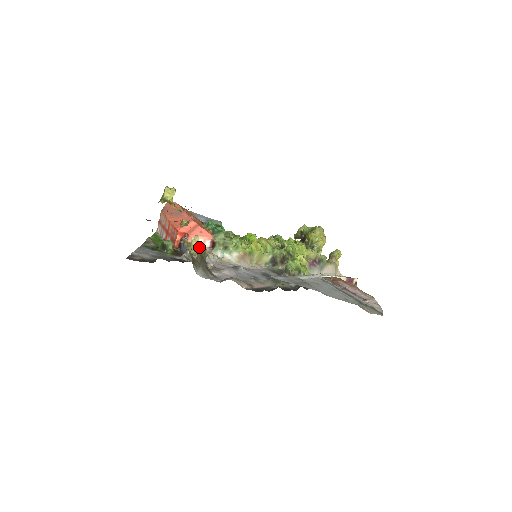
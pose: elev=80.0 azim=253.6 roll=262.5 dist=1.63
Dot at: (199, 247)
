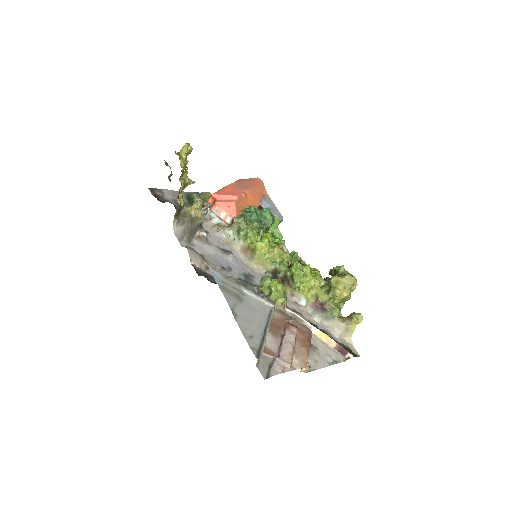
Dot at: (194, 210)
